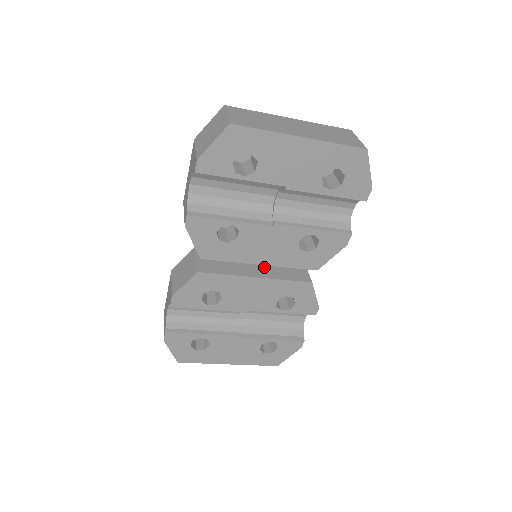
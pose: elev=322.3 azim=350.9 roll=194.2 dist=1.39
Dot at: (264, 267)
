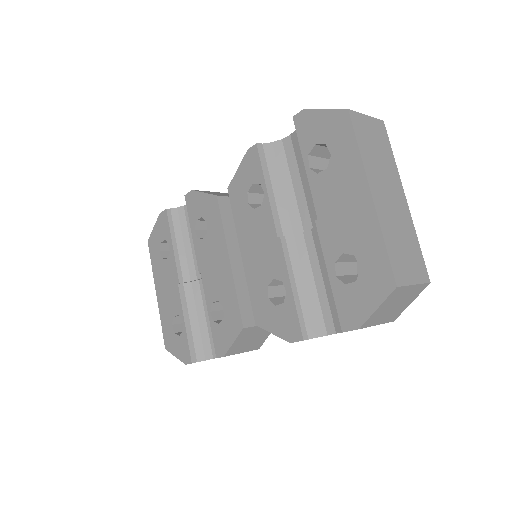
Dot at: occluded
